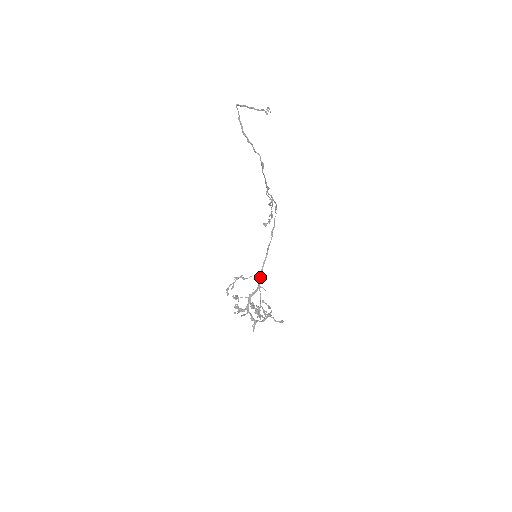
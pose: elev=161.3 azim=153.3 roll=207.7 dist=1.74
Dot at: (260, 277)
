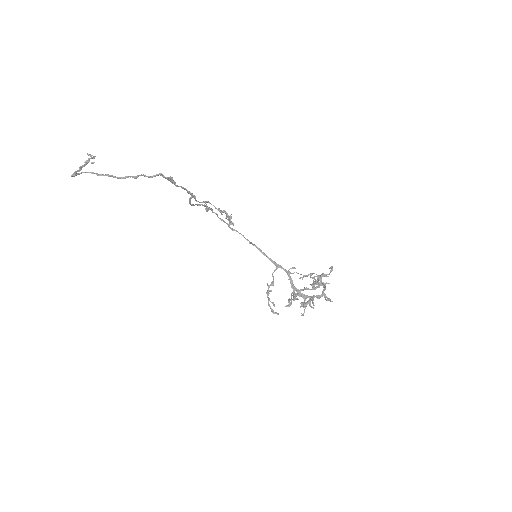
Dot at: (278, 266)
